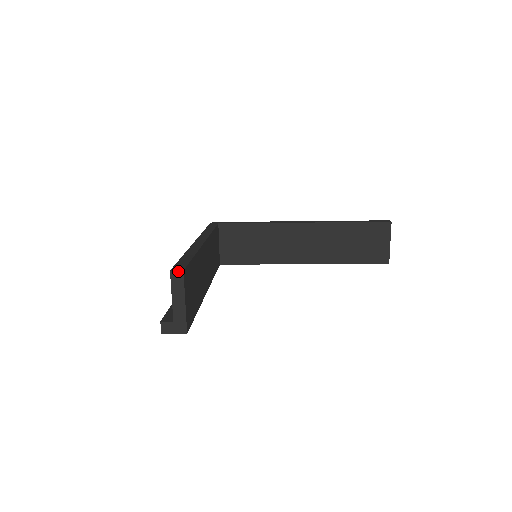
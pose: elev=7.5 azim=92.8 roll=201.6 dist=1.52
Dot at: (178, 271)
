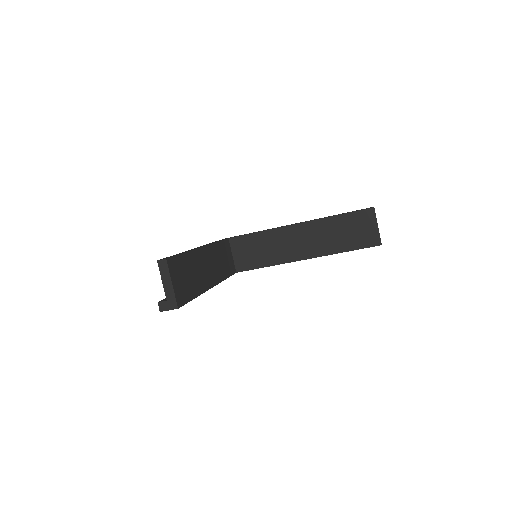
Dot at: (162, 260)
